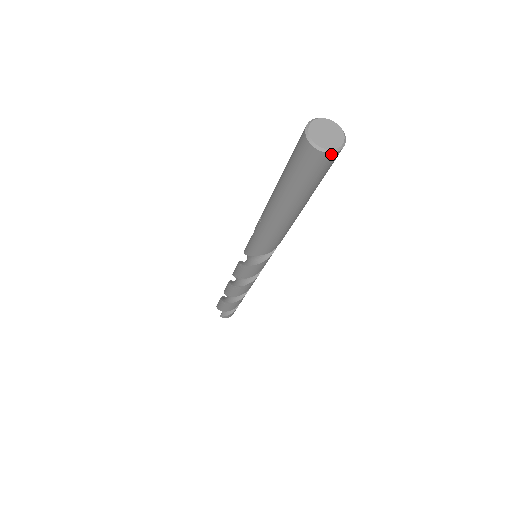
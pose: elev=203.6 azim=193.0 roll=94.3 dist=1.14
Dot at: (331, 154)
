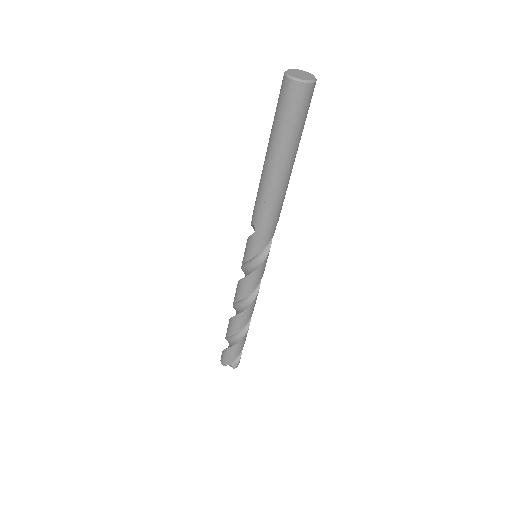
Dot at: (315, 83)
